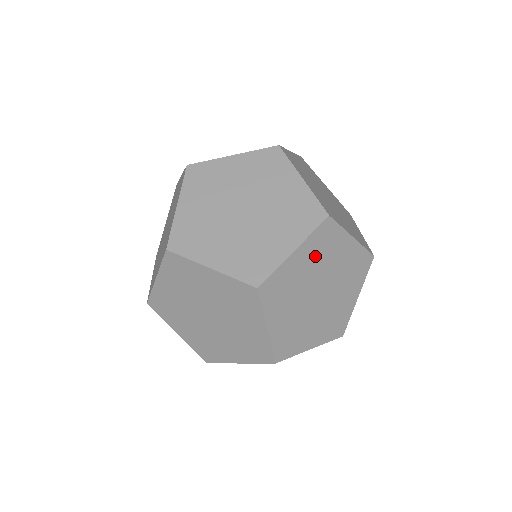
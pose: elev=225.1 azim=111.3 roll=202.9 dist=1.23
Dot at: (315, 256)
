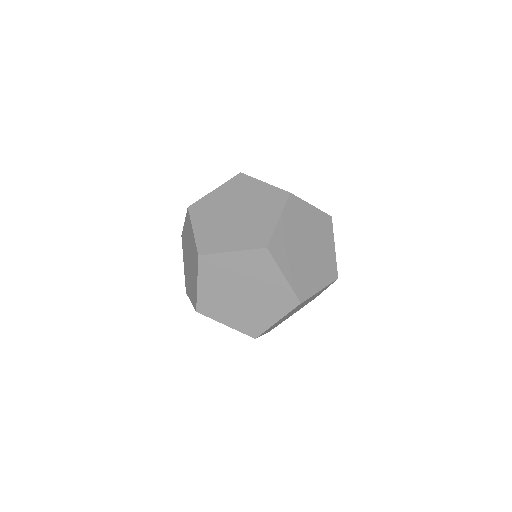
Dot at: occluded
